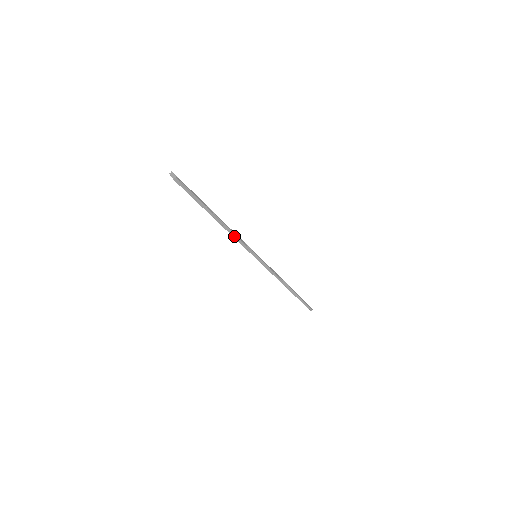
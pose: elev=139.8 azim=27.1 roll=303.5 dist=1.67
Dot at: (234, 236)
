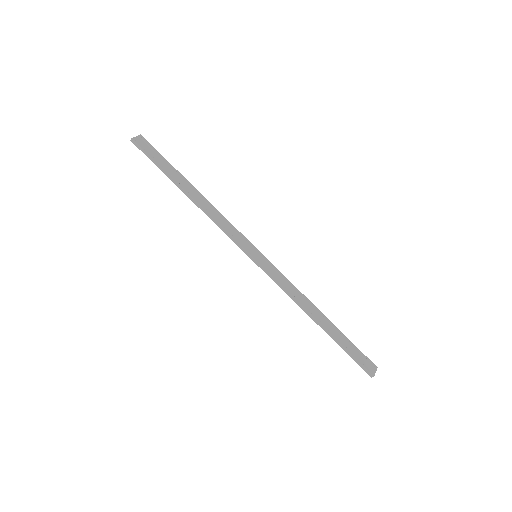
Dot at: (212, 219)
